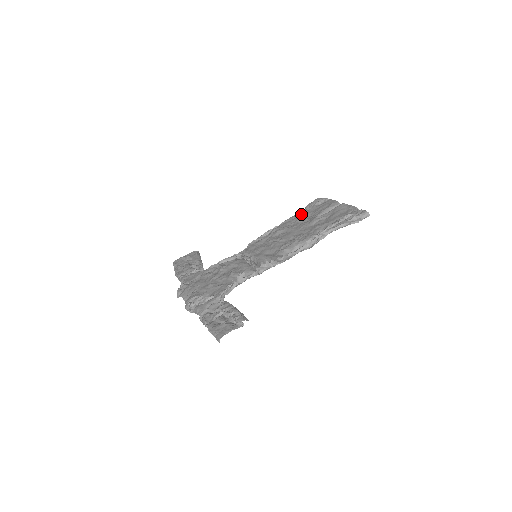
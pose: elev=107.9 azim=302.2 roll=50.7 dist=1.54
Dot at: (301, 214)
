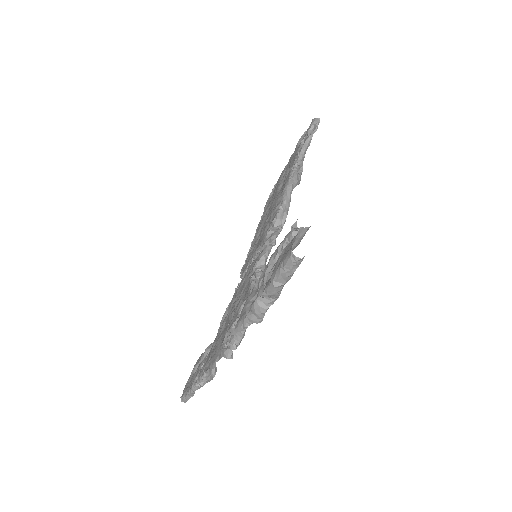
Dot at: (264, 211)
